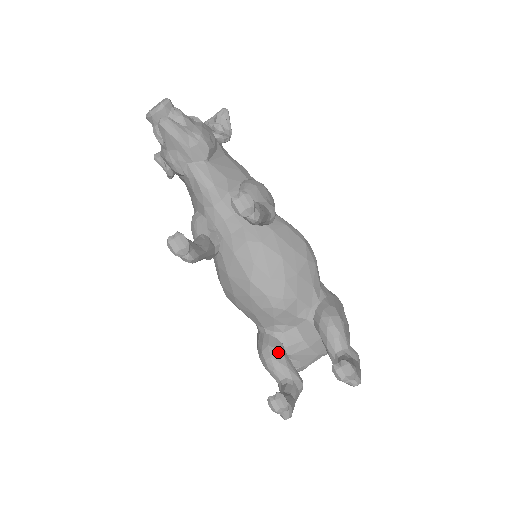
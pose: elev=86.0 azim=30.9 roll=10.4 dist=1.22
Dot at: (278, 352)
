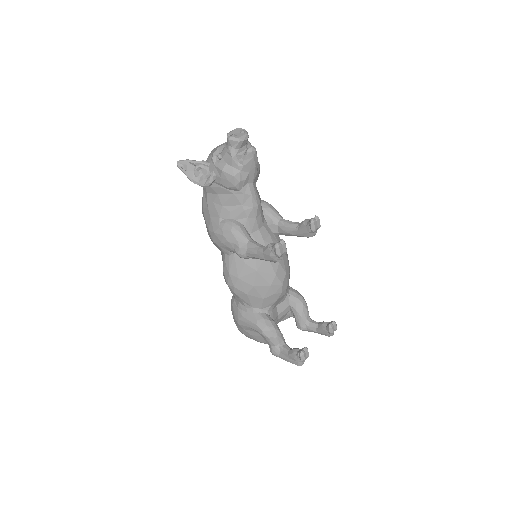
Dot at: (276, 324)
